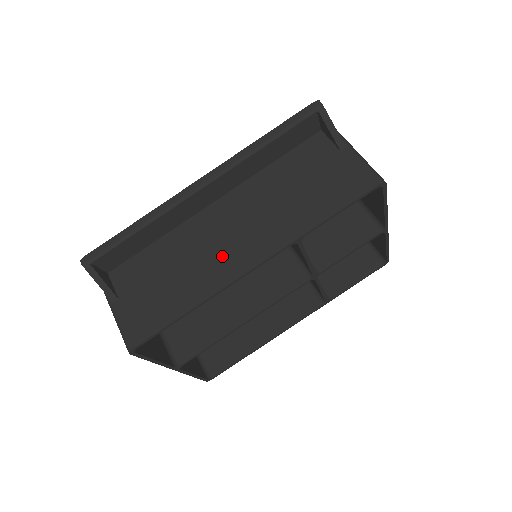
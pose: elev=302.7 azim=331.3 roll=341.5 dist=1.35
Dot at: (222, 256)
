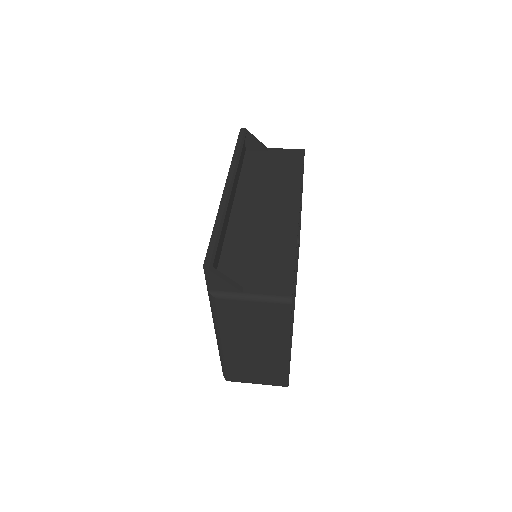
Dot at: (275, 221)
